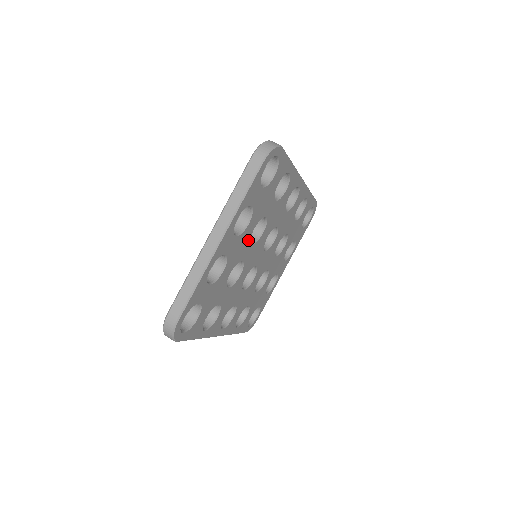
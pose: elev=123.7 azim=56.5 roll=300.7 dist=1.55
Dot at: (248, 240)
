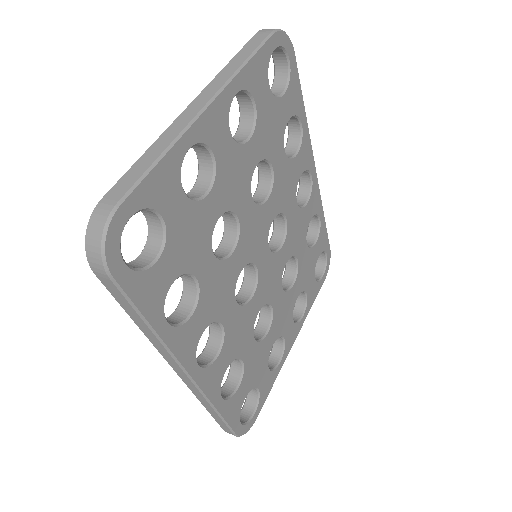
Dot at: (248, 179)
